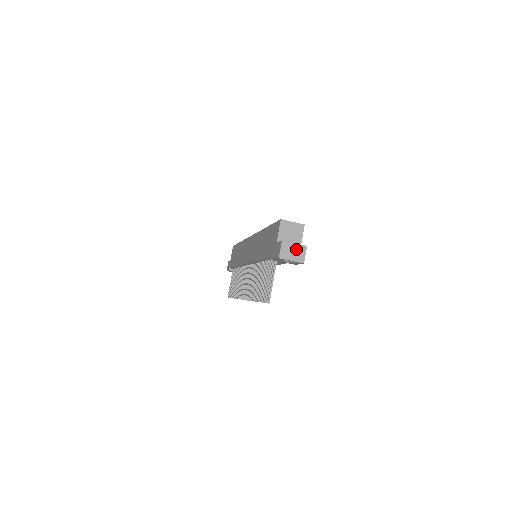
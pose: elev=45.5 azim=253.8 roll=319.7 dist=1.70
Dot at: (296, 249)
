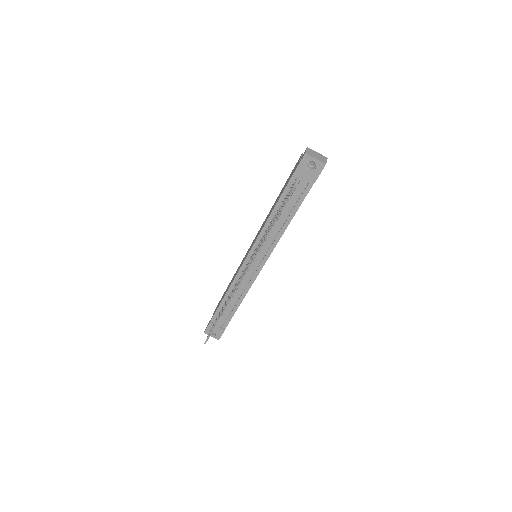
Dot at: (319, 155)
